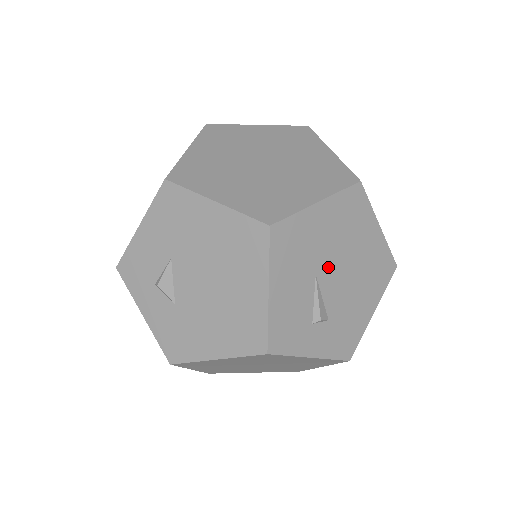
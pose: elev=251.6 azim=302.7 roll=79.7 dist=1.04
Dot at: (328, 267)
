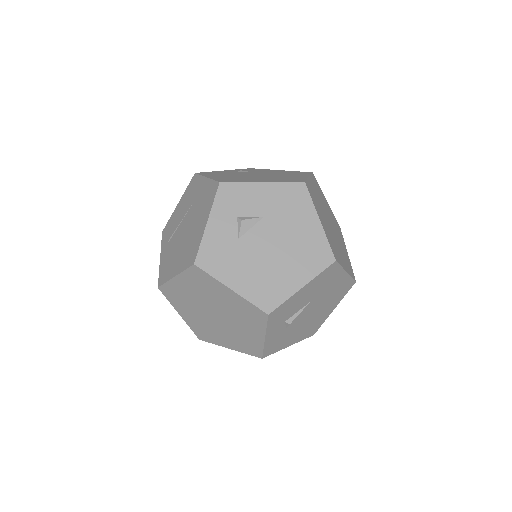
Dot at: (315, 303)
